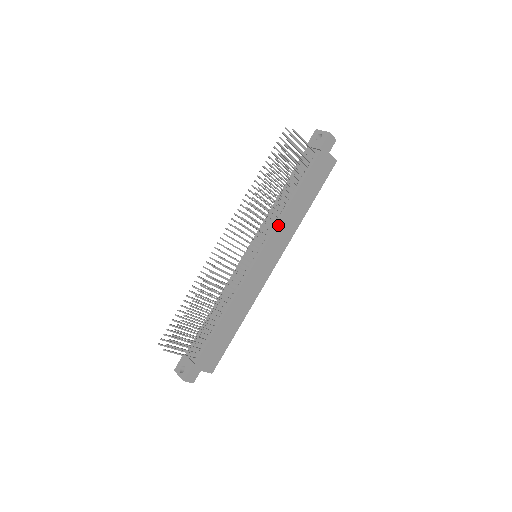
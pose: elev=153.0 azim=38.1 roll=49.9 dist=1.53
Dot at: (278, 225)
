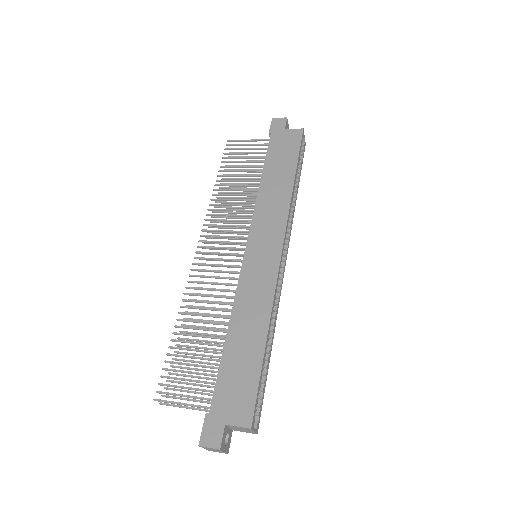
Dot at: (256, 210)
